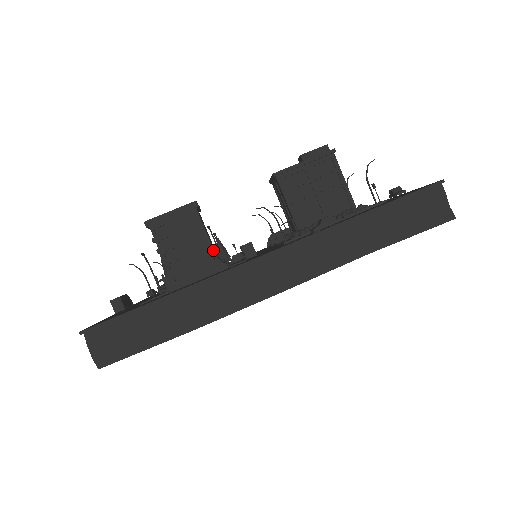
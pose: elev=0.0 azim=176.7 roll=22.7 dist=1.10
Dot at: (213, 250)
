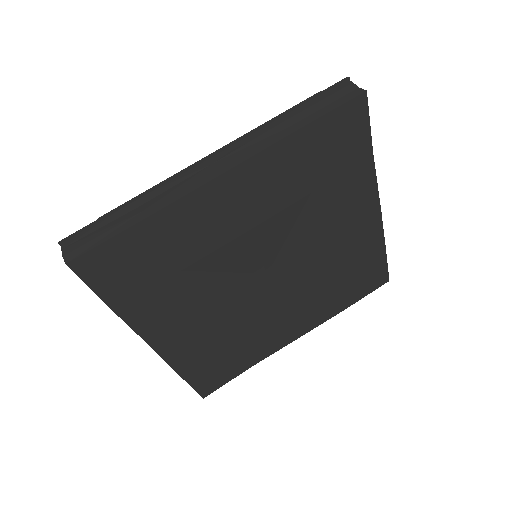
Dot at: occluded
